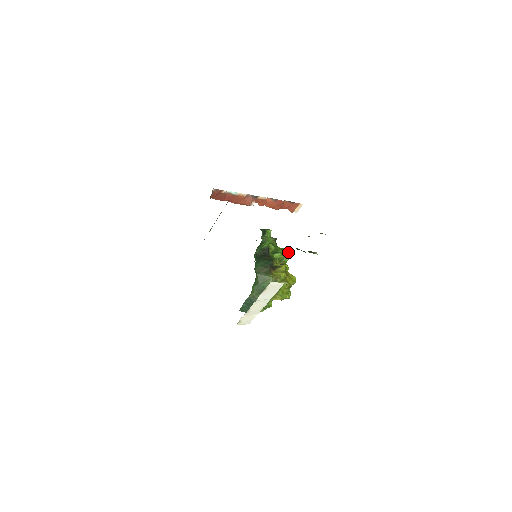
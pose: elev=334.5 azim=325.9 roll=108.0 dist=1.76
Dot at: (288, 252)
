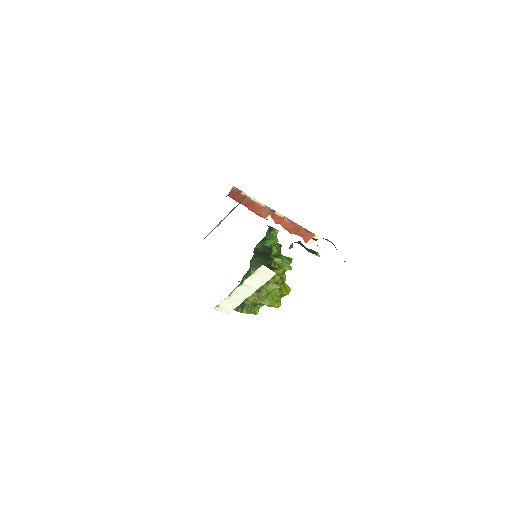
Dot at: (290, 261)
